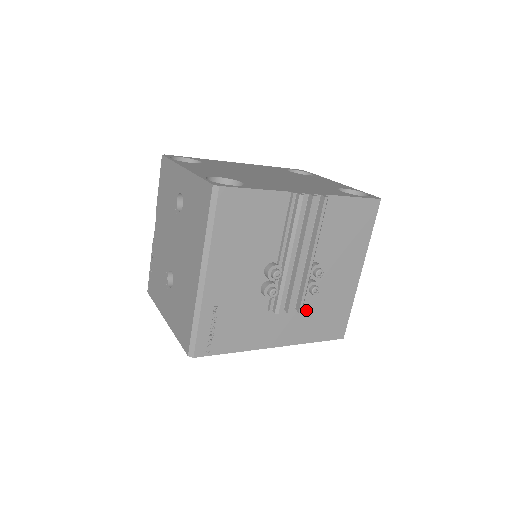
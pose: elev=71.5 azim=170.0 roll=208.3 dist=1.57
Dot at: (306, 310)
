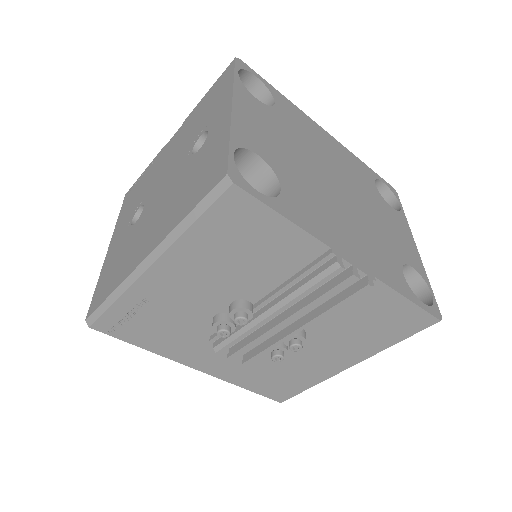
Dot at: (257, 361)
